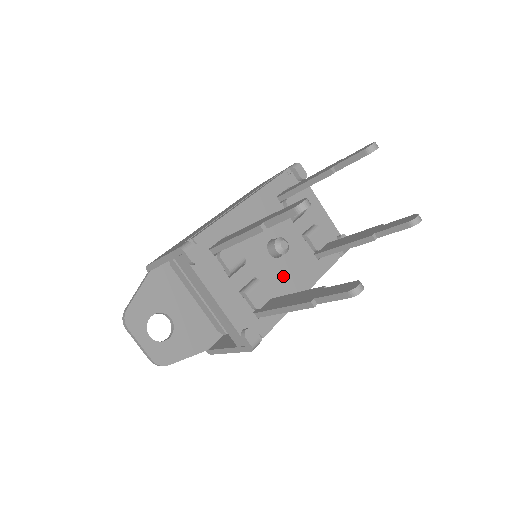
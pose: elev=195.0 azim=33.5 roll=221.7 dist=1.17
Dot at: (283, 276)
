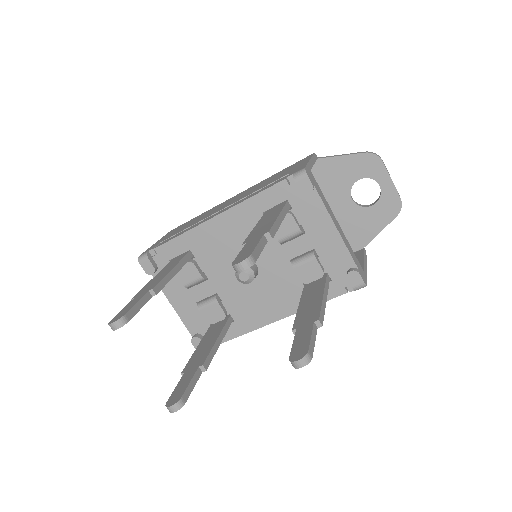
Dot at: (252, 298)
